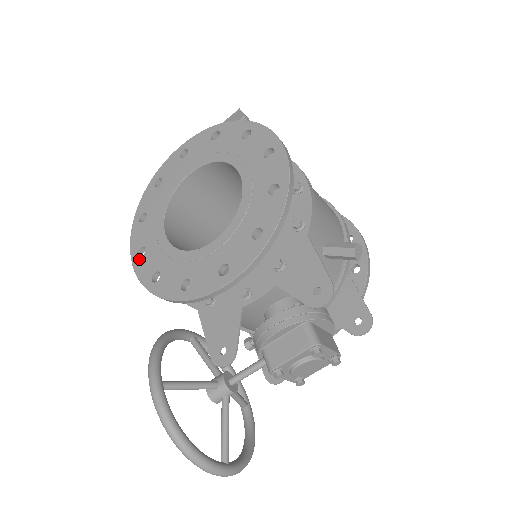
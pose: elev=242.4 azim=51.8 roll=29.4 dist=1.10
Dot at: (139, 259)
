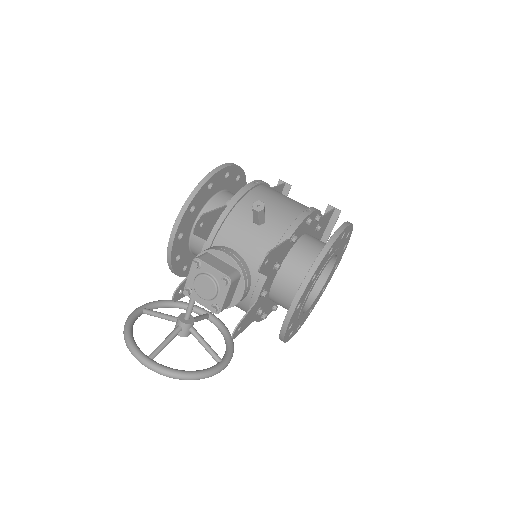
Dot at: occluded
